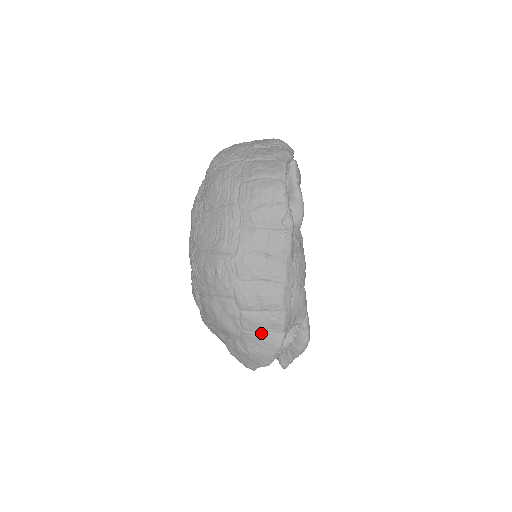
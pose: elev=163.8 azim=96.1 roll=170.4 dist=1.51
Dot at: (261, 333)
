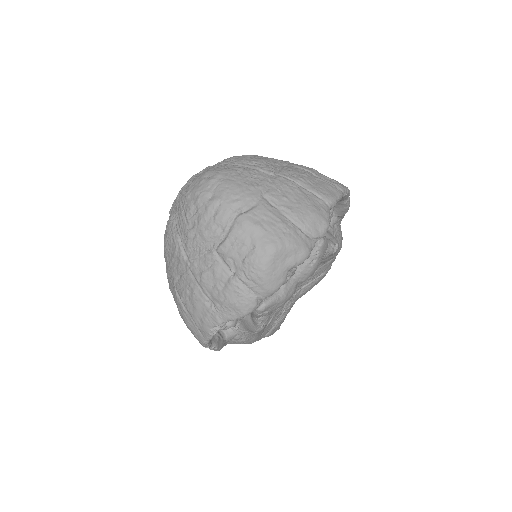
Dot at: occluded
